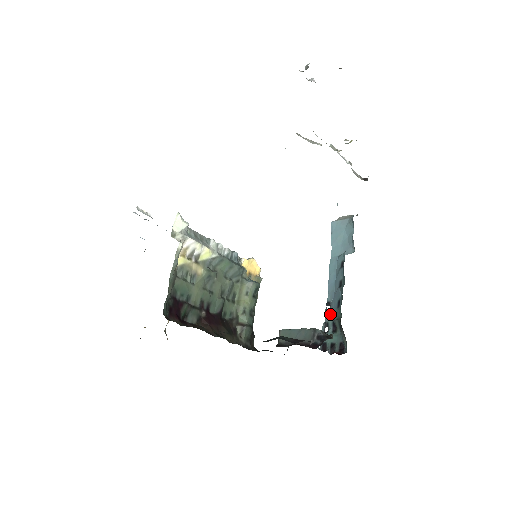
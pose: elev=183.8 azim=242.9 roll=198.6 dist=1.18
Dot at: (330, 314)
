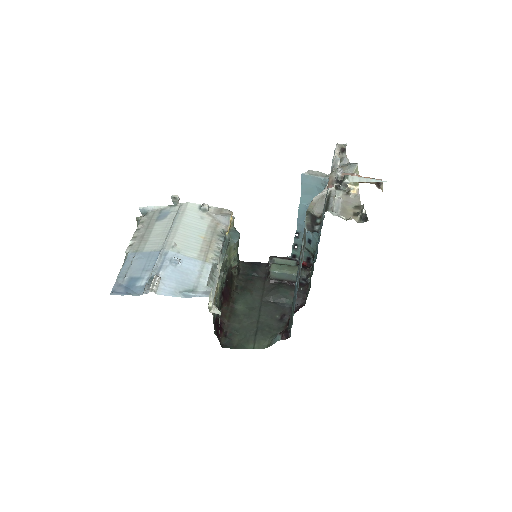
Dot at: (299, 241)
